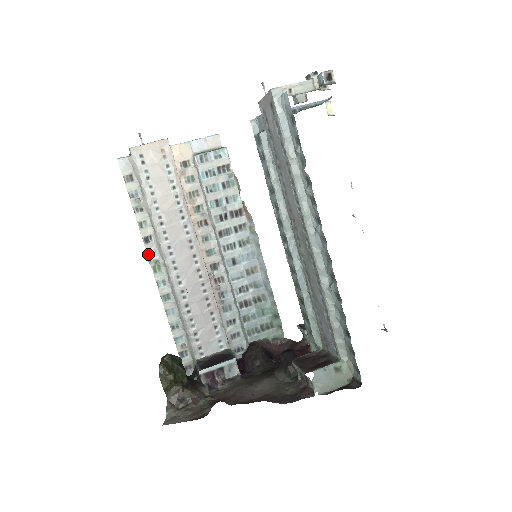
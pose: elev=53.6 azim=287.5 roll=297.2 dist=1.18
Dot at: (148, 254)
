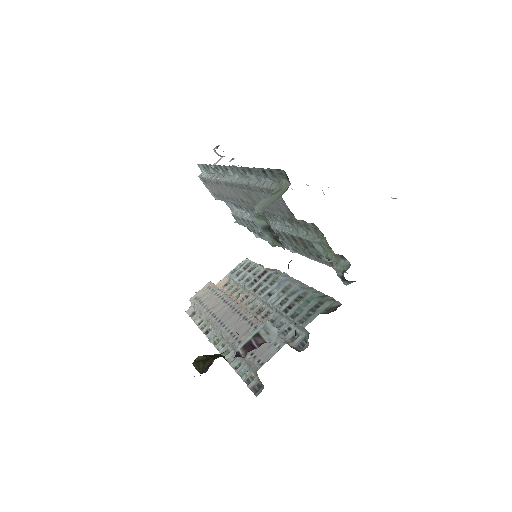
Dot at: (209, 339)
